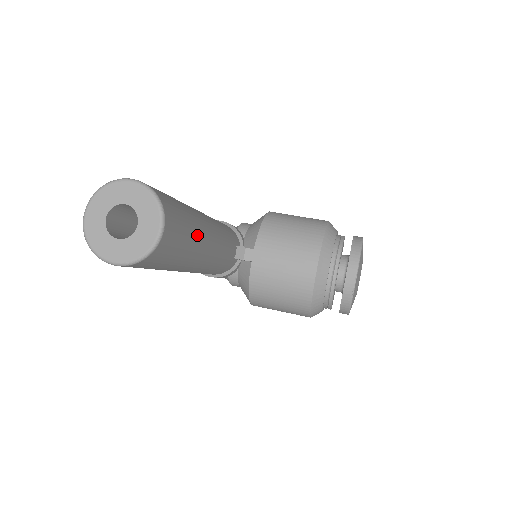
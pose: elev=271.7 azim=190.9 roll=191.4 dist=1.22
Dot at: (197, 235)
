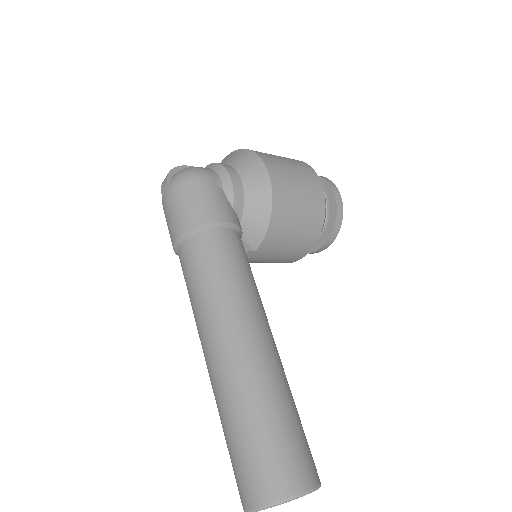
Dot at: occluded
